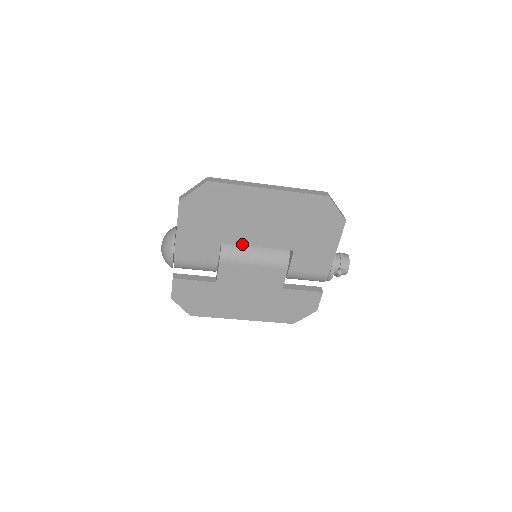
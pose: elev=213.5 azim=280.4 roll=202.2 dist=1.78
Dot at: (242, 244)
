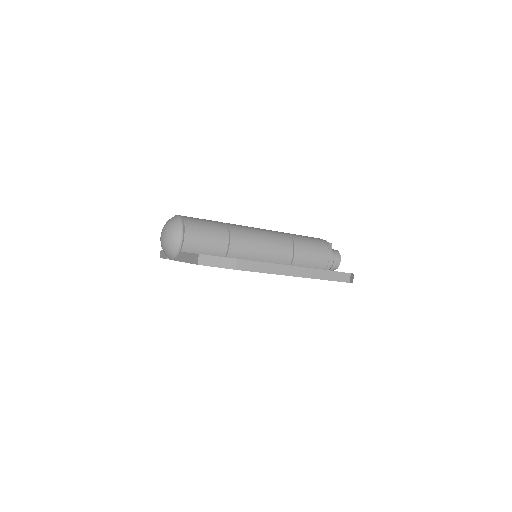
Dot at: occluded
